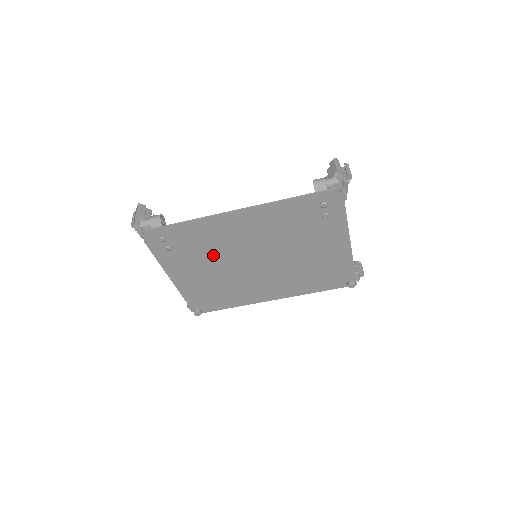
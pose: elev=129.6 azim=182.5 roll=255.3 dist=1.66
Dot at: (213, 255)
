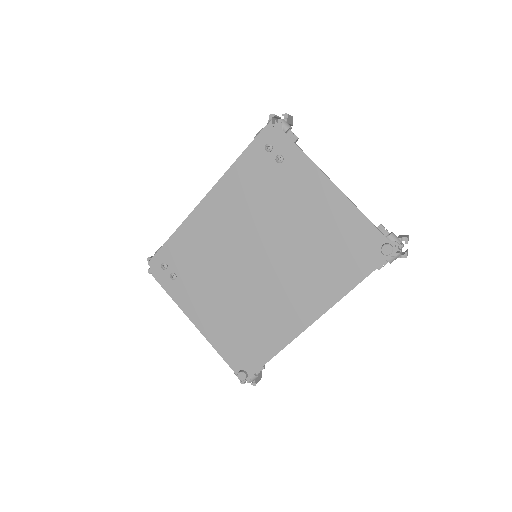
Dot at: (213, 269)
